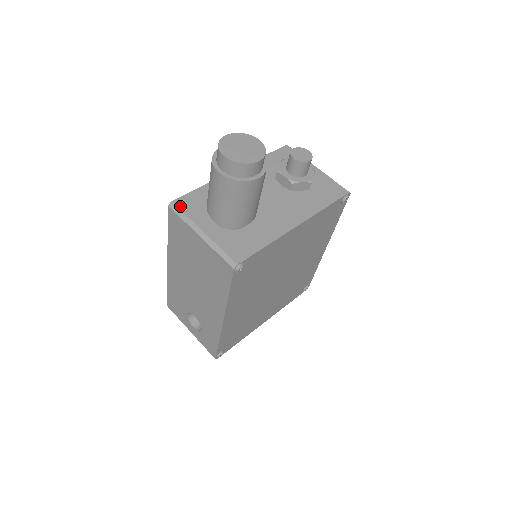
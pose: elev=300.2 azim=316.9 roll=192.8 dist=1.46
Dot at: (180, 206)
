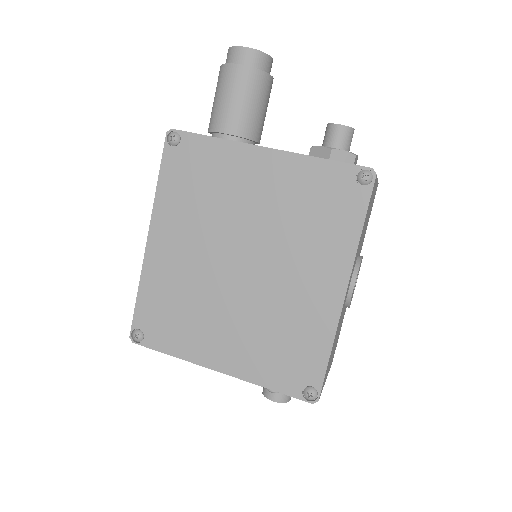
Dot at: occluded
